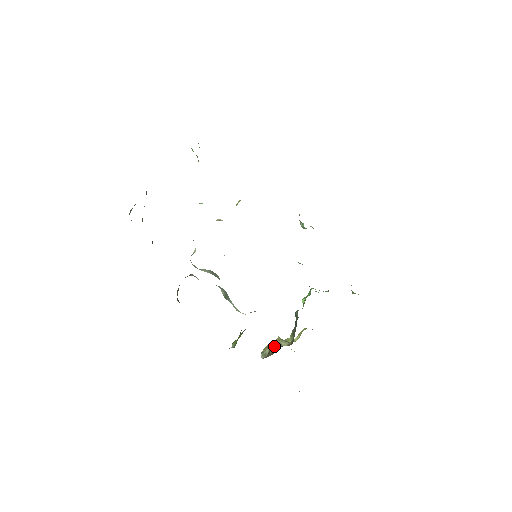
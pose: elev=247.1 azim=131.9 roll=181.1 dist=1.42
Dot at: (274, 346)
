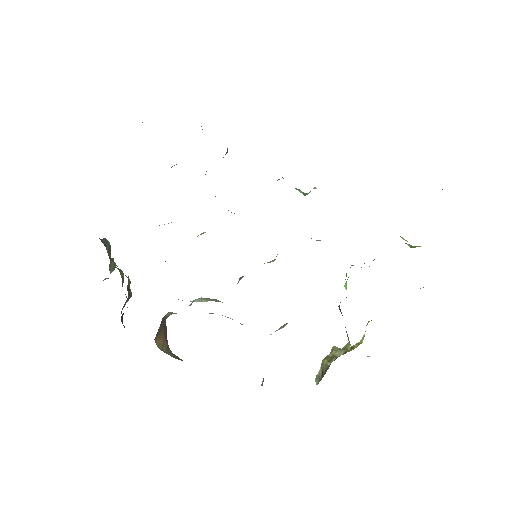
Dot at: (326, 362)
